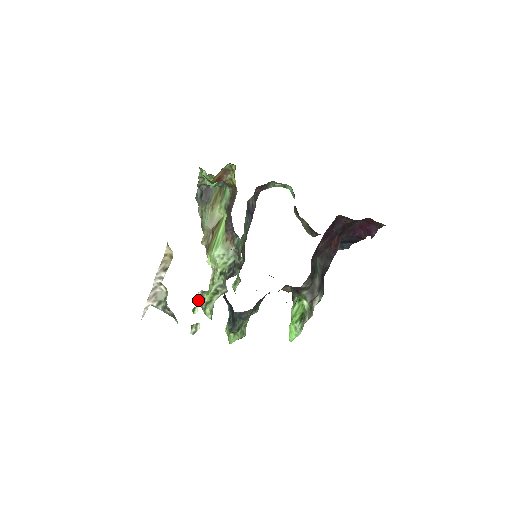
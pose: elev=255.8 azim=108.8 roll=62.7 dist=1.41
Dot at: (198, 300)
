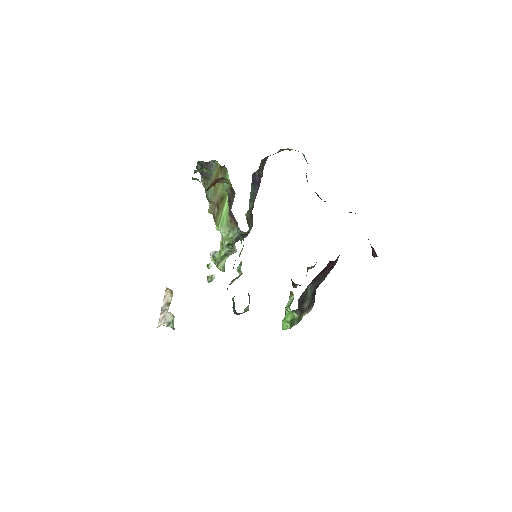
Dot at: (211, 259)
